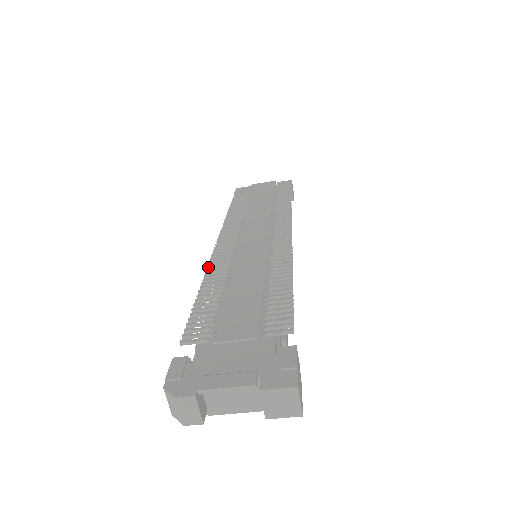
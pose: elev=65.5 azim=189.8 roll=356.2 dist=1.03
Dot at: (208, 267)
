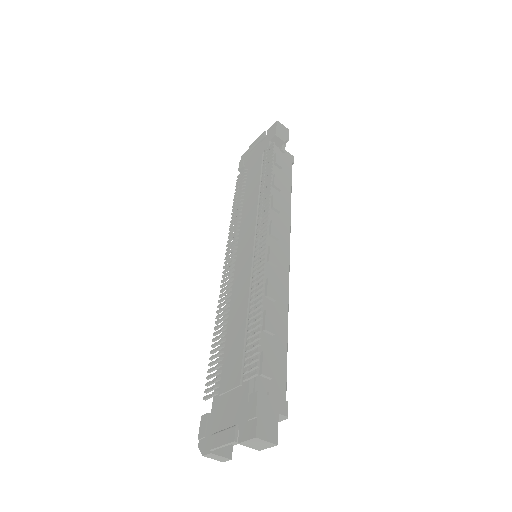
Dot at: occluded
